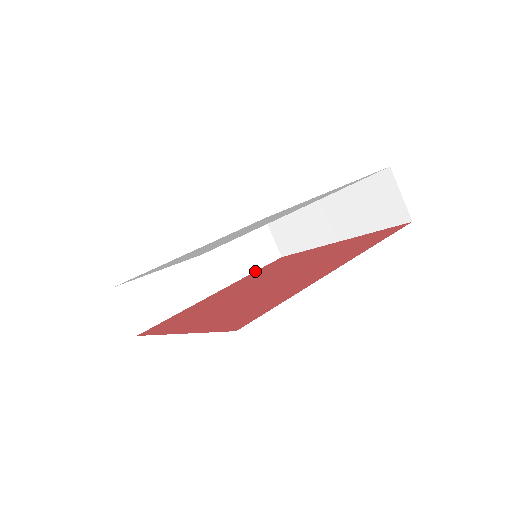
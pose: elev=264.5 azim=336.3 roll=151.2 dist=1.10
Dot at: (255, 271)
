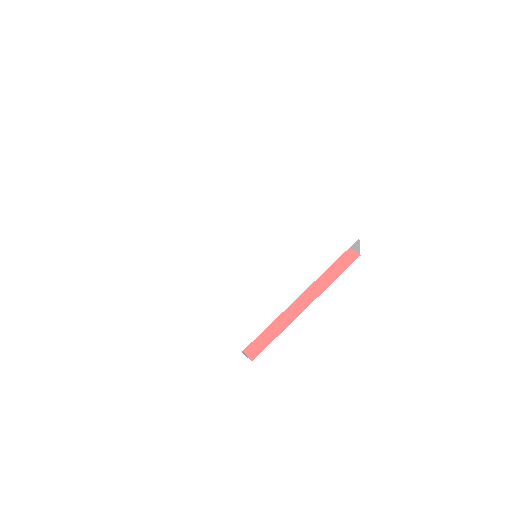
Dot at: occluded
